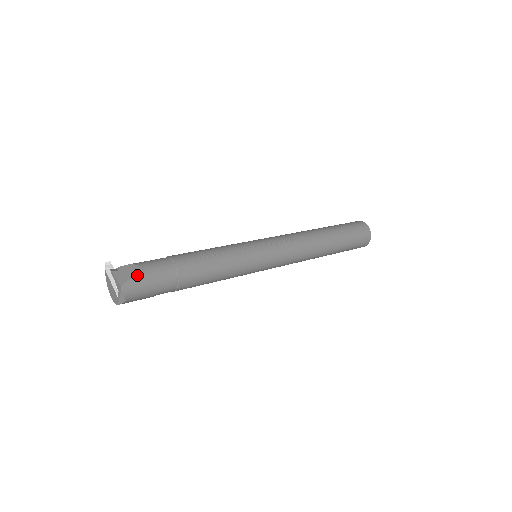
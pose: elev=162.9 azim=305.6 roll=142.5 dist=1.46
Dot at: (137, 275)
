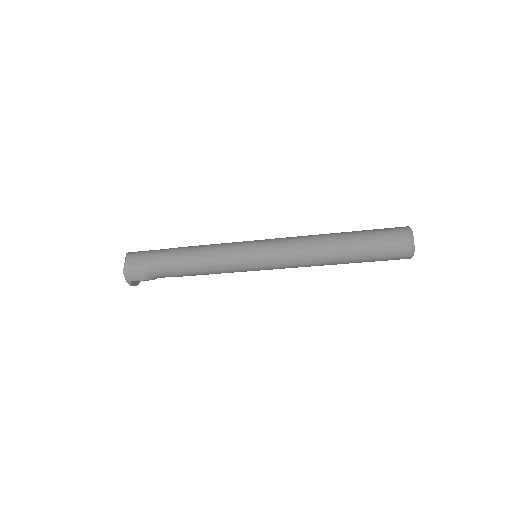
Dot at: occluded
